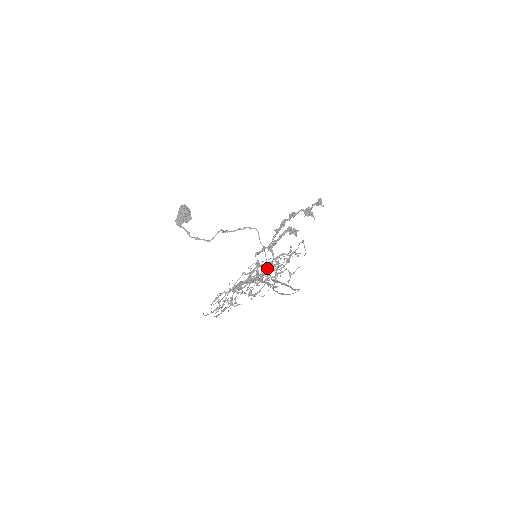
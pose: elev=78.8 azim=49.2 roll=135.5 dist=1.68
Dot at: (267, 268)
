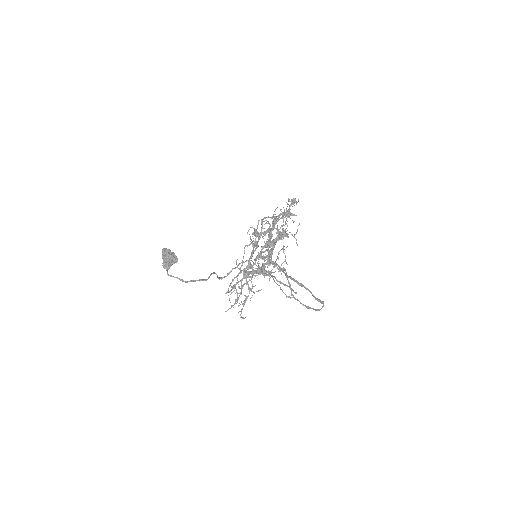
Dot at: occluded
